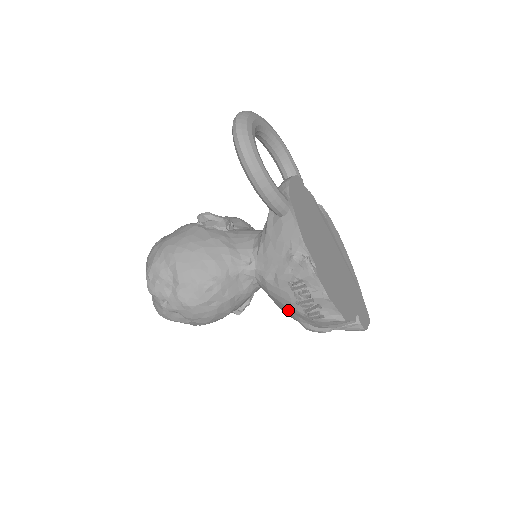
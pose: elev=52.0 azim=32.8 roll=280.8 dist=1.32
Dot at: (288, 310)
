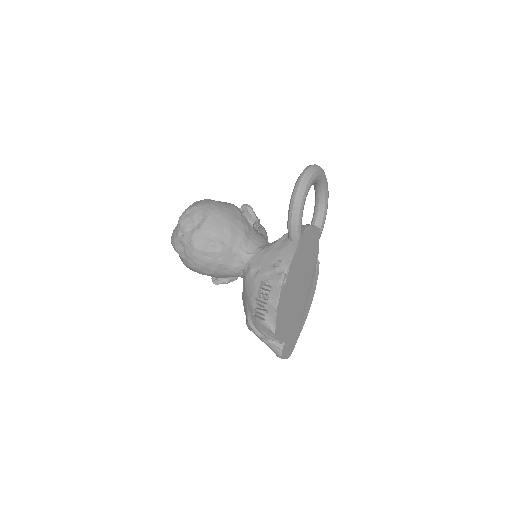
Dot at: (247, 301)
